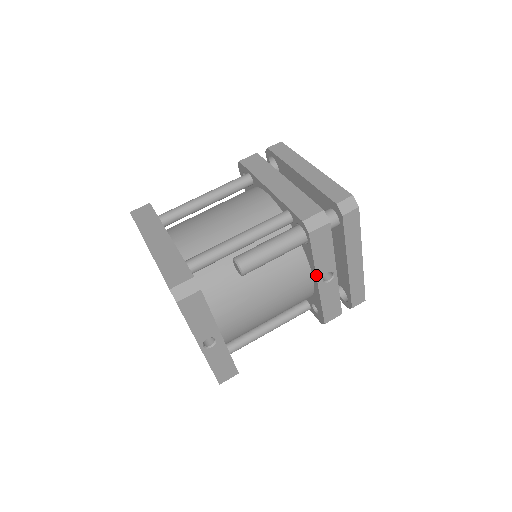
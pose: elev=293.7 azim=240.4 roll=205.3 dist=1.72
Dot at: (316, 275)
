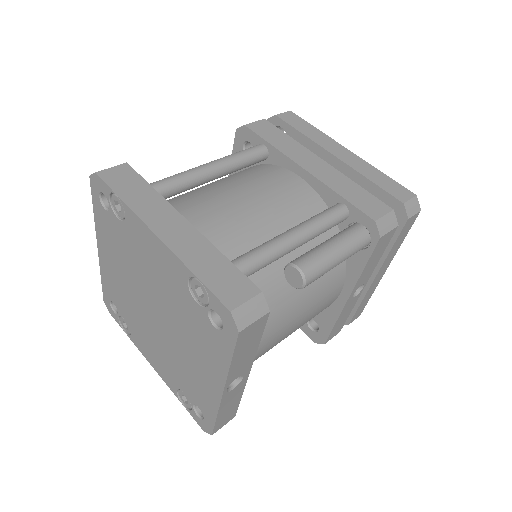
Dot at: (353, 288)
